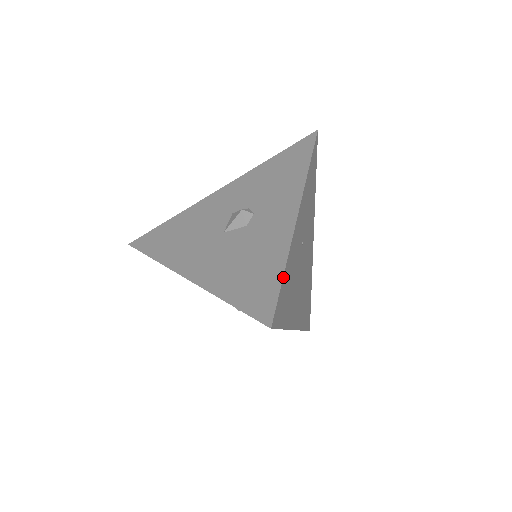
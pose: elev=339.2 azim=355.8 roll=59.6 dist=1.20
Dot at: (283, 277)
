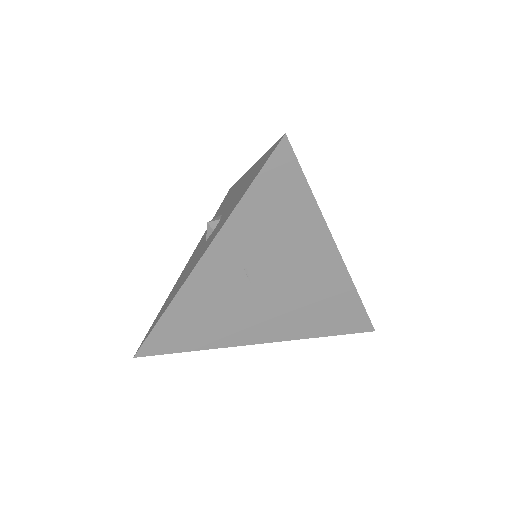
Dot at: (158, 322)
